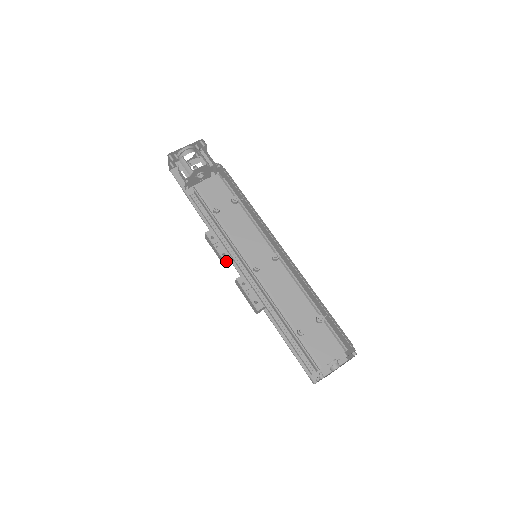
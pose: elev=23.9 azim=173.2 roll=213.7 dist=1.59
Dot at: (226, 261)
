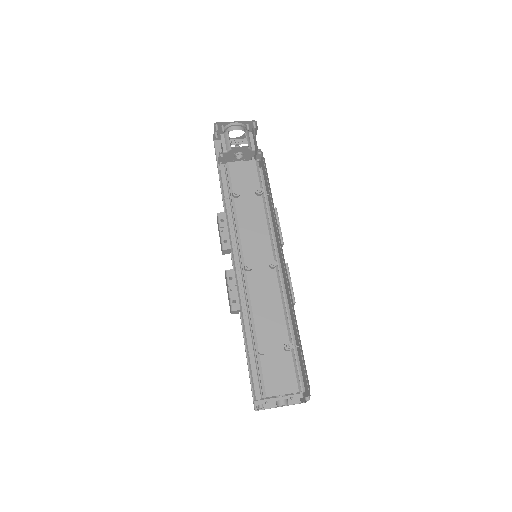
Dot at: (224, 249)
